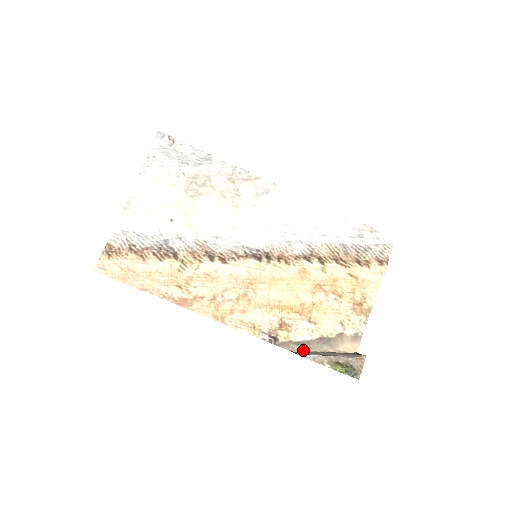
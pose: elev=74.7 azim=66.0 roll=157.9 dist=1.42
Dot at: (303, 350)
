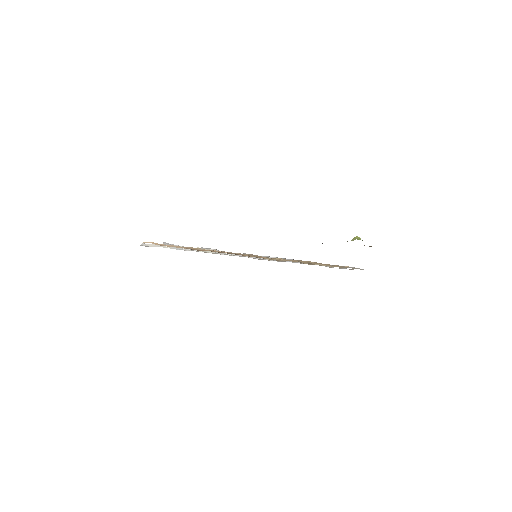
Dot at: occluded
